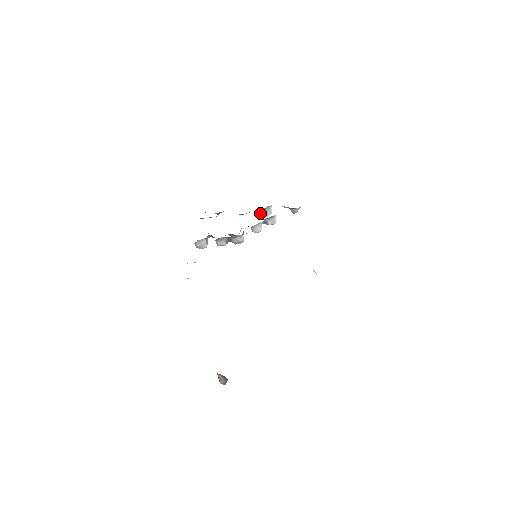
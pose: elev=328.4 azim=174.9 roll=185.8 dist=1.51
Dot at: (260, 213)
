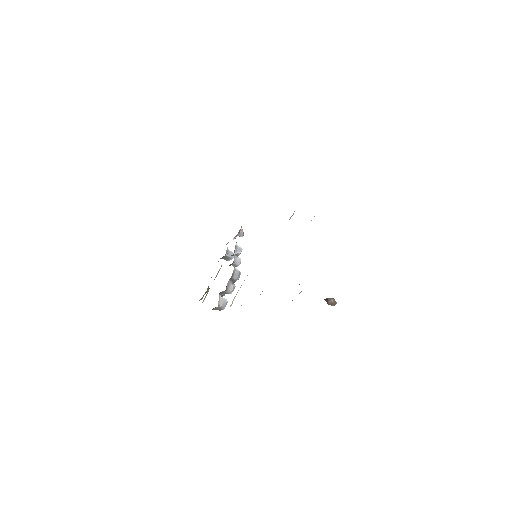
Dot at: occluded
